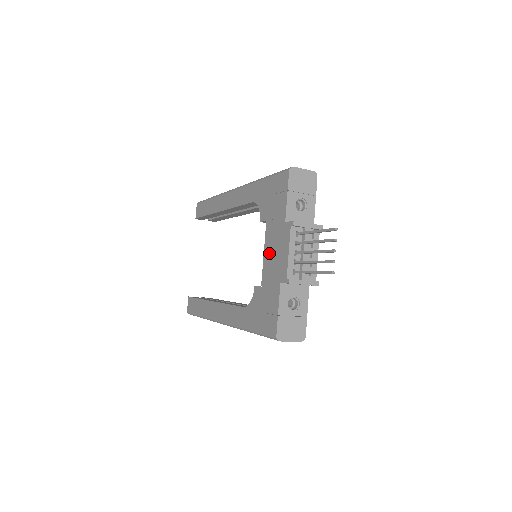
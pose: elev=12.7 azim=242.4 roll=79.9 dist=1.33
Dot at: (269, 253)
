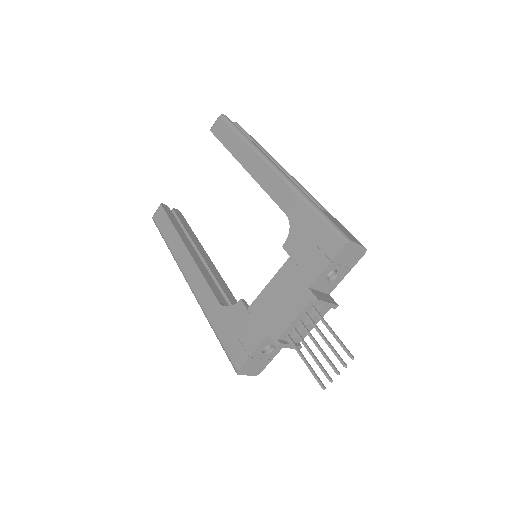
Dot at: (274, 292)
